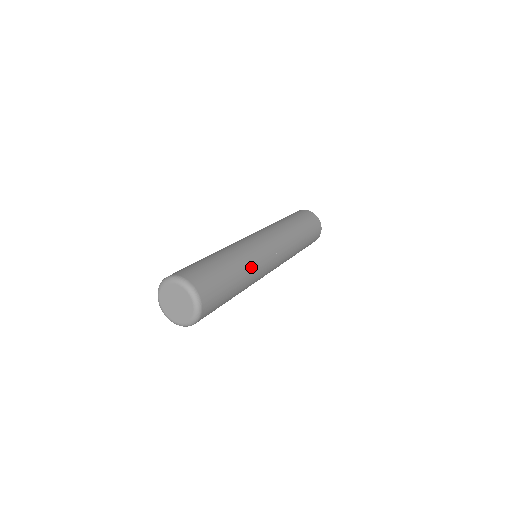
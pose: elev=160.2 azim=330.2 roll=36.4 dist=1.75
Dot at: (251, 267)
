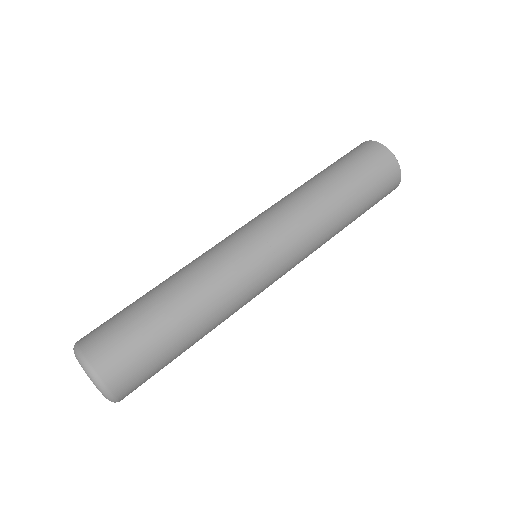
Dot at: occluded
